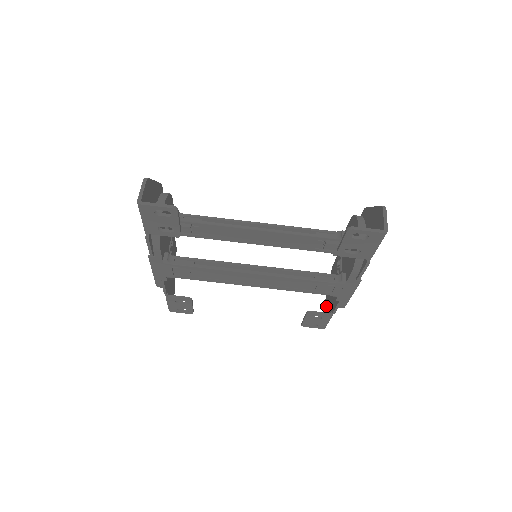
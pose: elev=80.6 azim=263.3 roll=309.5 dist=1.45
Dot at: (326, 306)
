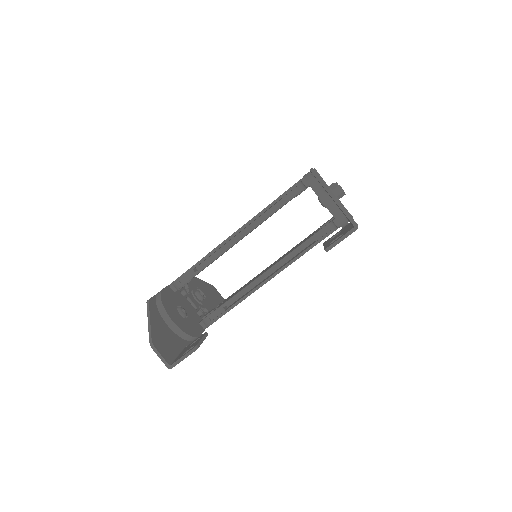
Dot at: occluded
